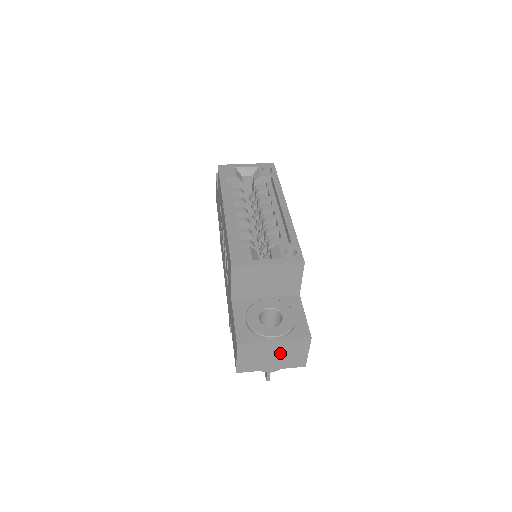
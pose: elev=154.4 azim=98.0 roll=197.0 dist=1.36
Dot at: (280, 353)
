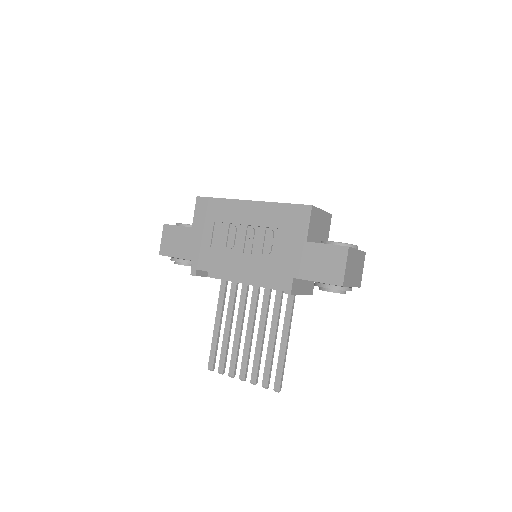
Dot at: (357, 266)
